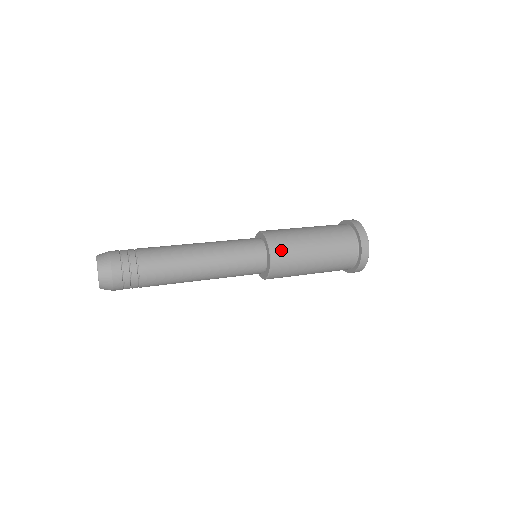
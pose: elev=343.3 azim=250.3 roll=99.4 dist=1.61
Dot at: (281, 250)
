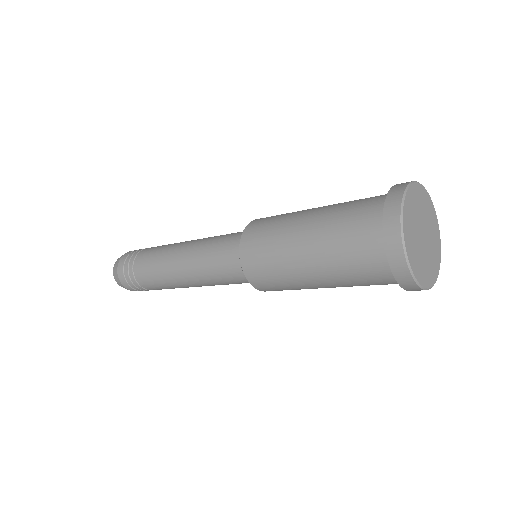
Dot at: (269, 217)
